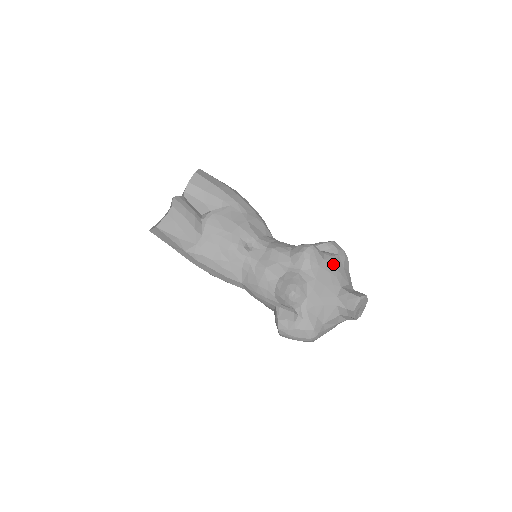
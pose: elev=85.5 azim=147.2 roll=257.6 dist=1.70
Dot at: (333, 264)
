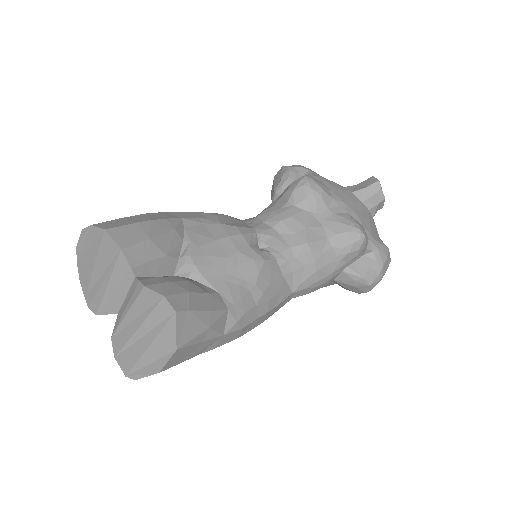
Dot at: (326, 179)
